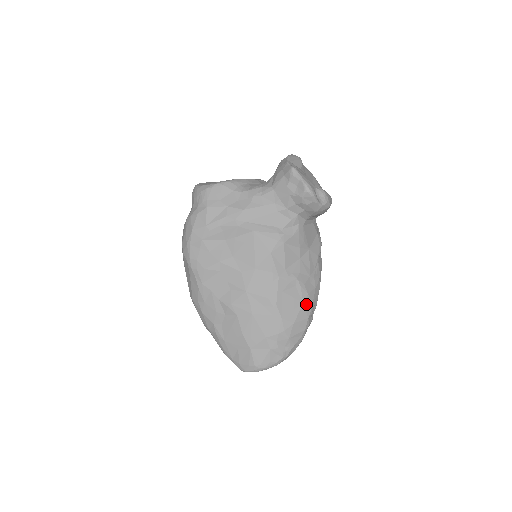
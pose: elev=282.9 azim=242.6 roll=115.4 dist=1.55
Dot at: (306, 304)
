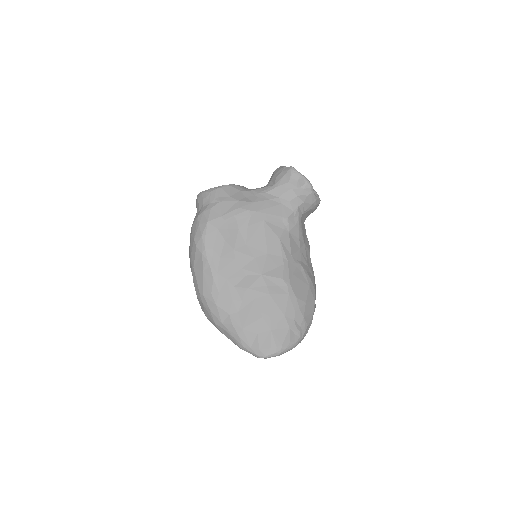
Dot at: (311, 288)
